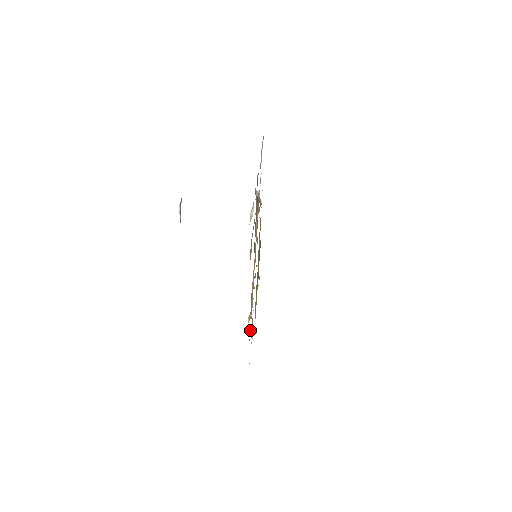
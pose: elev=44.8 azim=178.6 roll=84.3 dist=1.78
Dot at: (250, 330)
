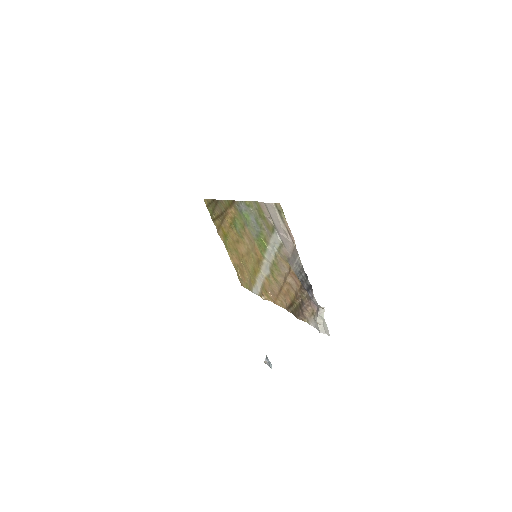
Dot at: (254, 289)
